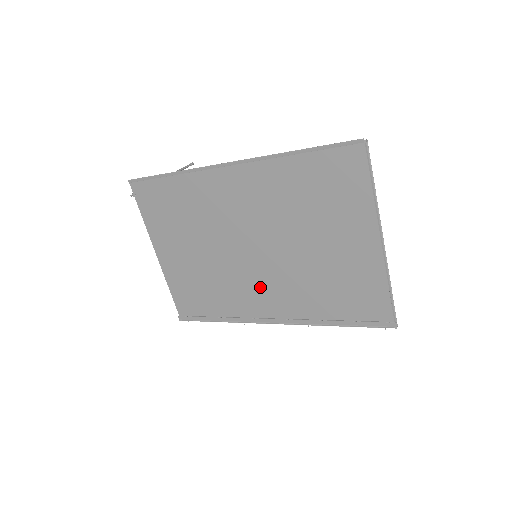
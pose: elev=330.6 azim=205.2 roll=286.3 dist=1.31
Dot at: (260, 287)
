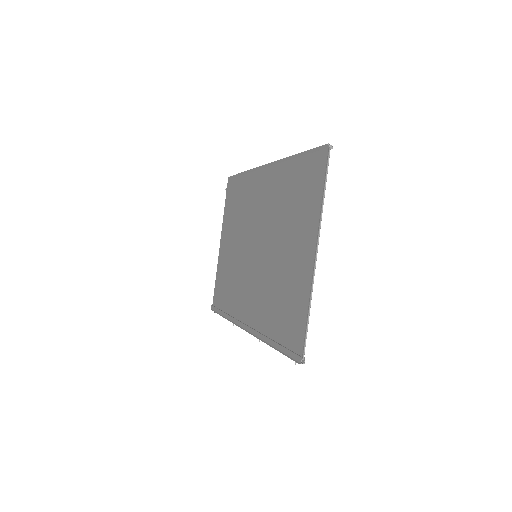
Dot at: (249, 288)
